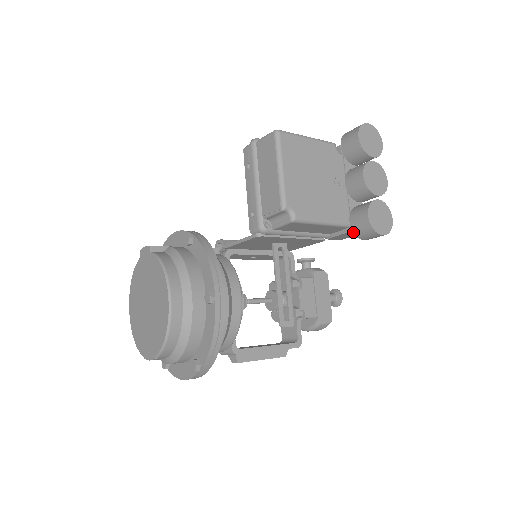
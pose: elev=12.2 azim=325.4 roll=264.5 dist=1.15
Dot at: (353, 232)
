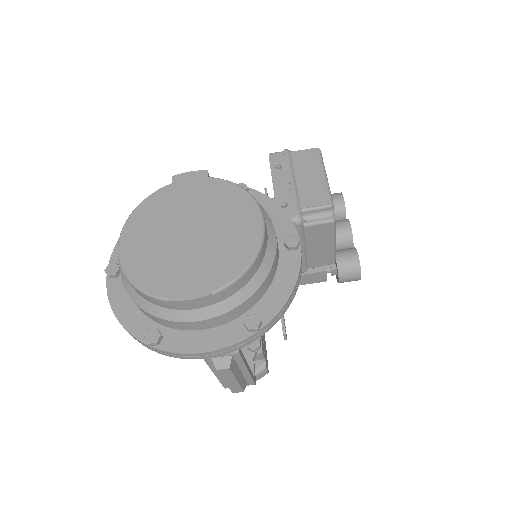
Dot at: (338, 268)
